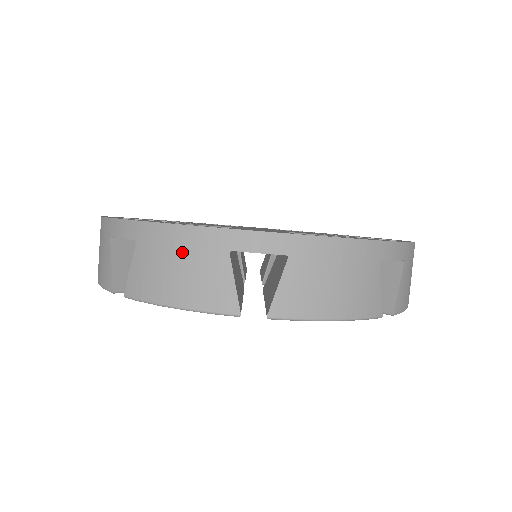
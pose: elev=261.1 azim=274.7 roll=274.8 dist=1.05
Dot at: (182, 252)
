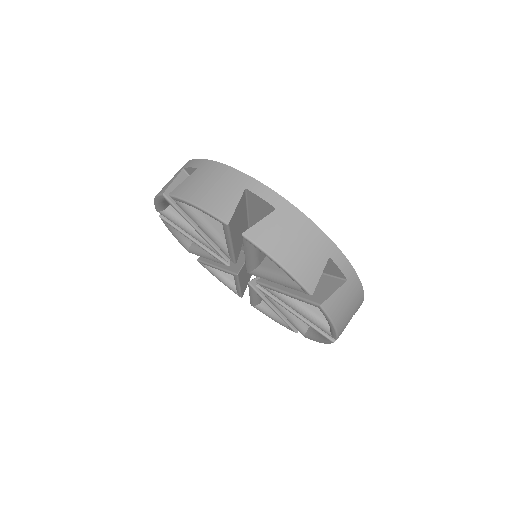
Dot at: (306, 238)
